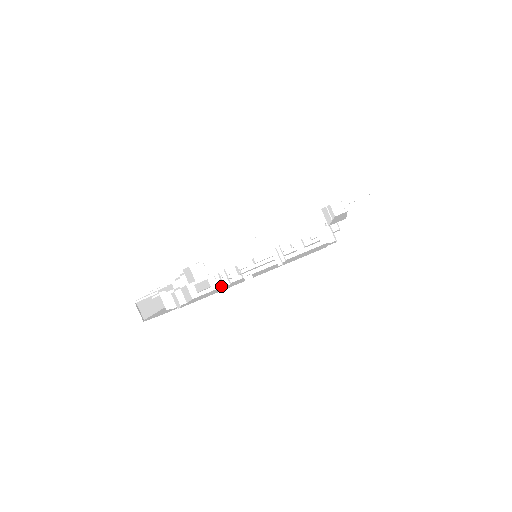
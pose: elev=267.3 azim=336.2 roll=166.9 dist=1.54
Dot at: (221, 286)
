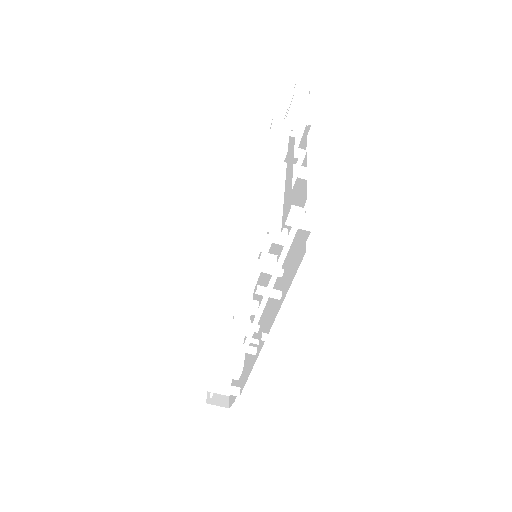
Dot at: (251, 353)
